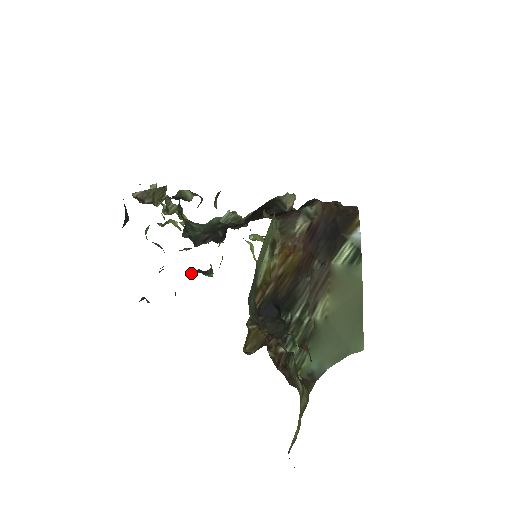
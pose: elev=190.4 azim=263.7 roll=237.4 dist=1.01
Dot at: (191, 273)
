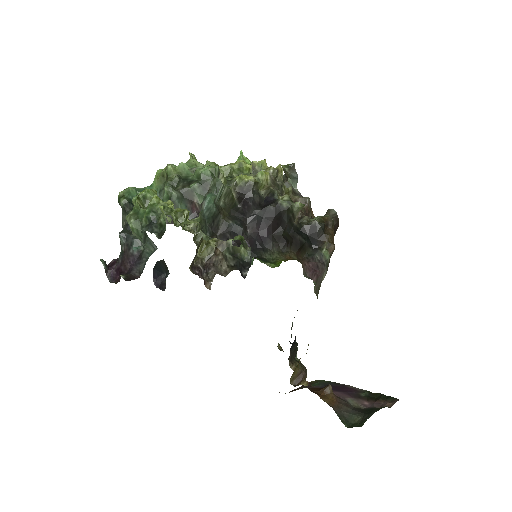
Dot at: (131, 202)
